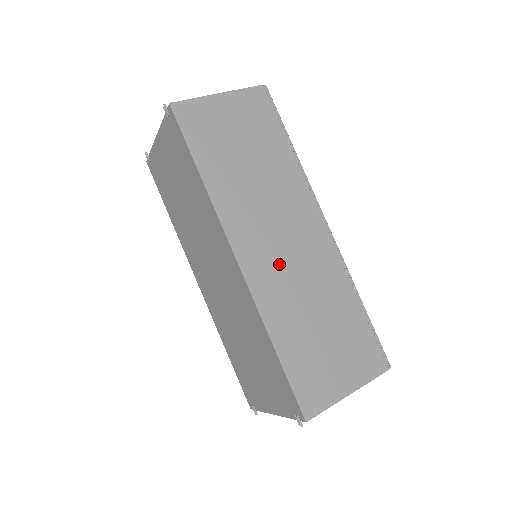
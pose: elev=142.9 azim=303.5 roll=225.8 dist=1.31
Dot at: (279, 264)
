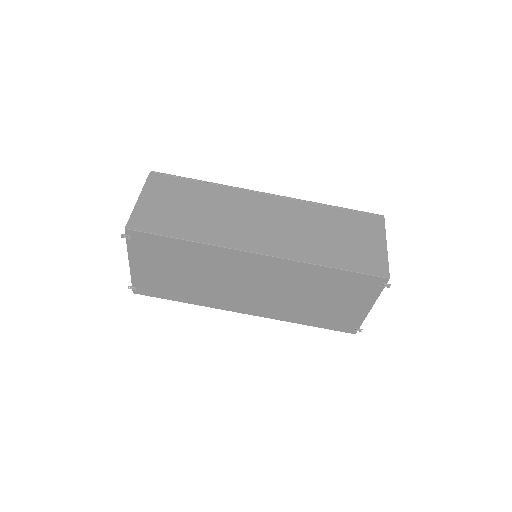
Dot at: (277, 233)
